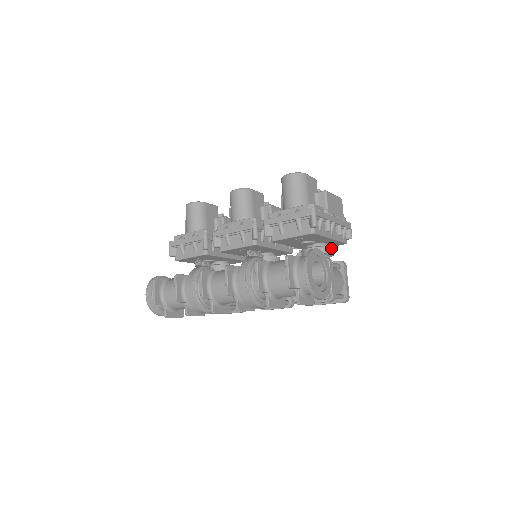
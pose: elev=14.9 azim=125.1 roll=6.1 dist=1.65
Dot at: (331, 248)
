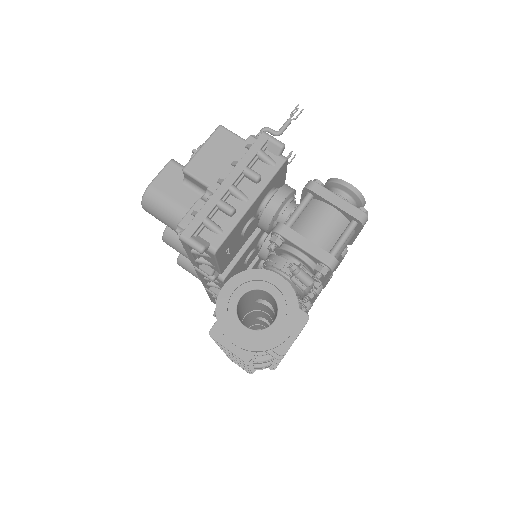
Dot at: (273, 199)
